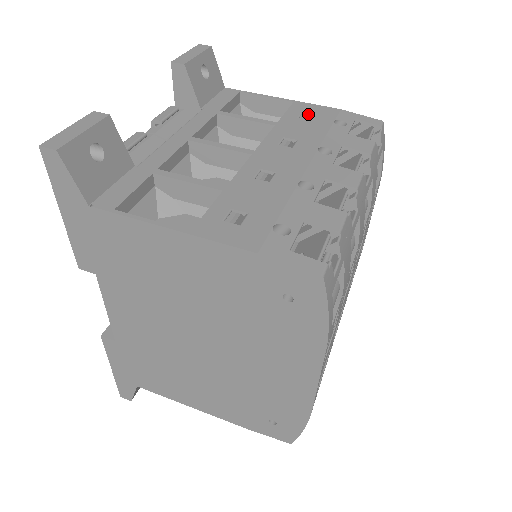
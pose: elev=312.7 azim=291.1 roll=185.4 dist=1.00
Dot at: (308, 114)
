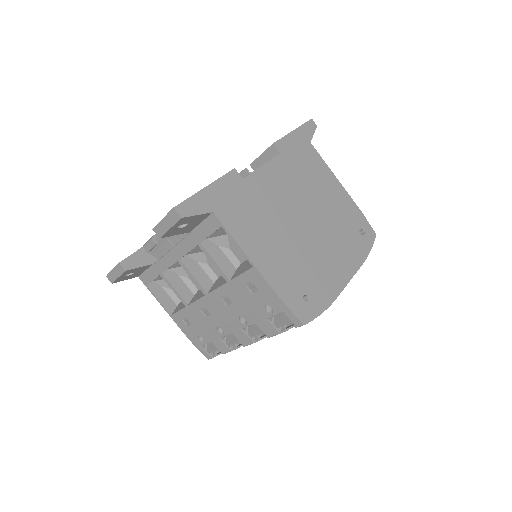
Dot at: (256, 285)
